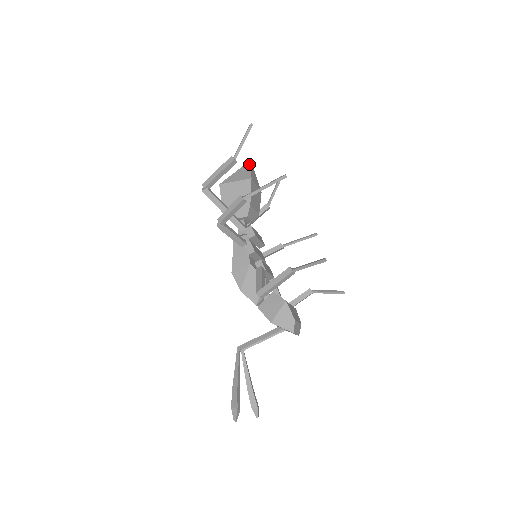
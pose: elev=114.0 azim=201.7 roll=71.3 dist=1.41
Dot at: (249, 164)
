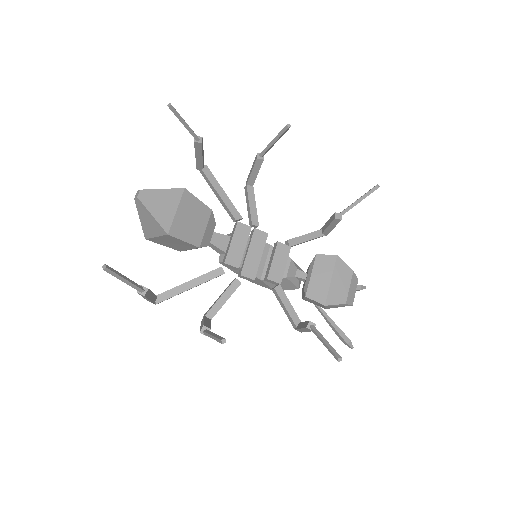
Dot at: (138, 202)
